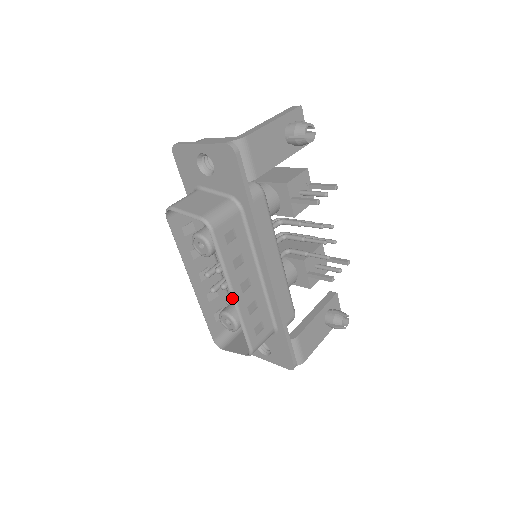
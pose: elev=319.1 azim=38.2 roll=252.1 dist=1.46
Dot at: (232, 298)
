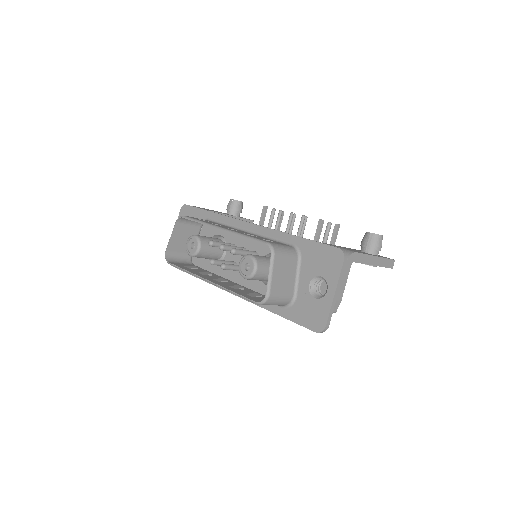
Dot at: occluded
